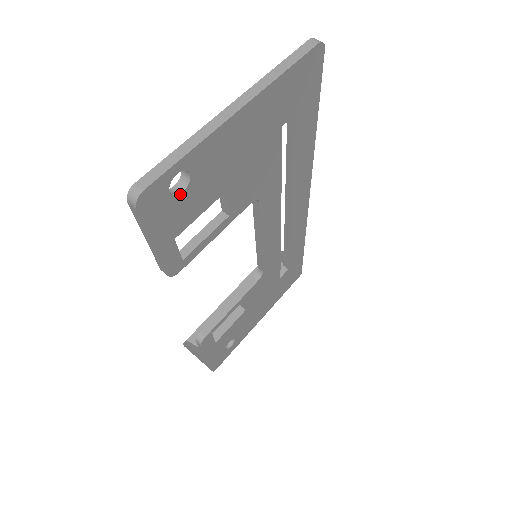
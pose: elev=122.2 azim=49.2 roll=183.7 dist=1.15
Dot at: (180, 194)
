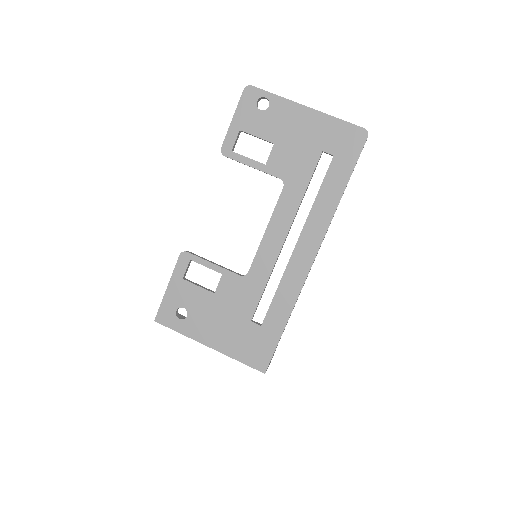
Dot at: (259, 110)
